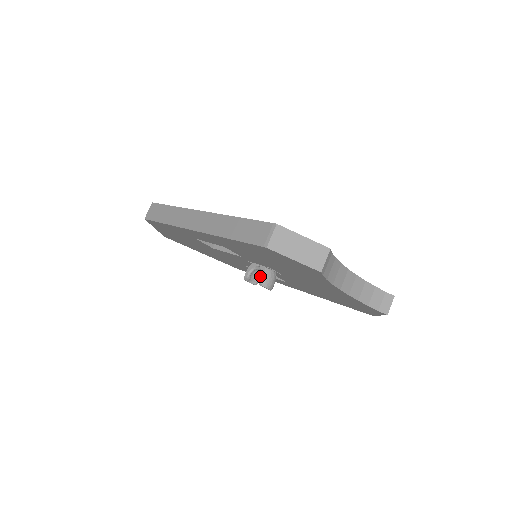
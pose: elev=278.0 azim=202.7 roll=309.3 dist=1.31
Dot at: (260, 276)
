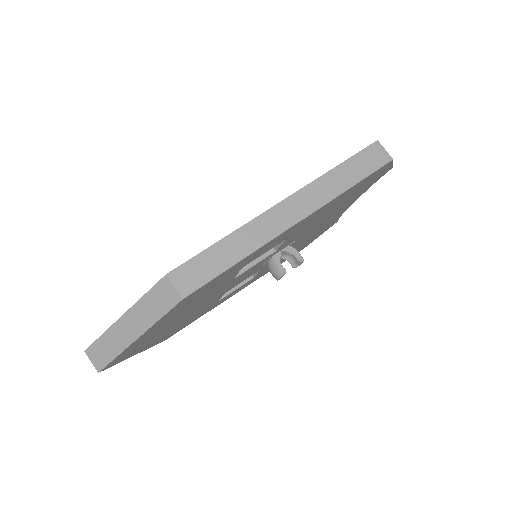
Dot at: occluded
